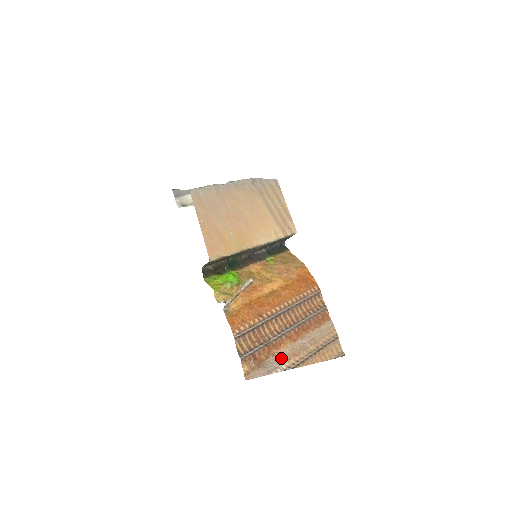
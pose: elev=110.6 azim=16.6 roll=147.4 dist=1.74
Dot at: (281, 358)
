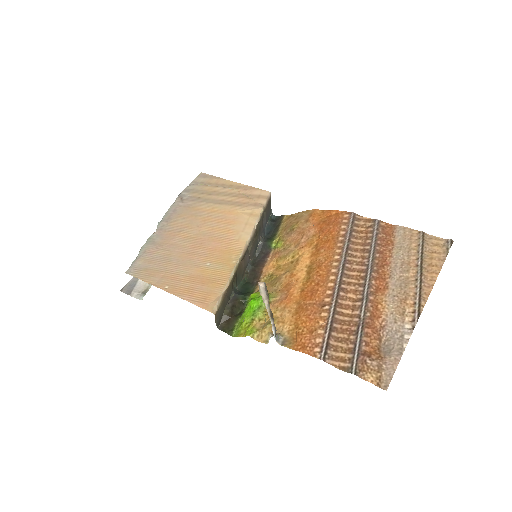
Dot at: (394, 321)
